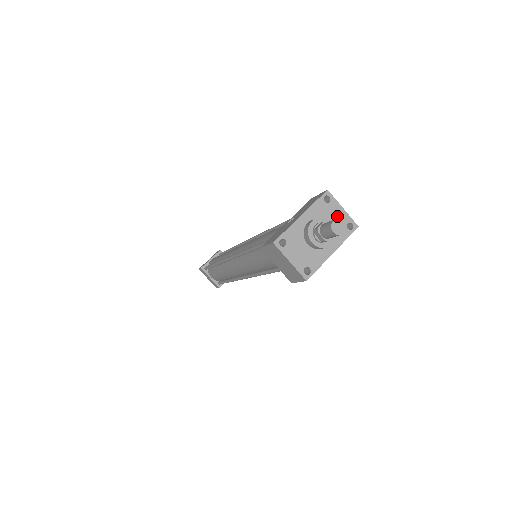
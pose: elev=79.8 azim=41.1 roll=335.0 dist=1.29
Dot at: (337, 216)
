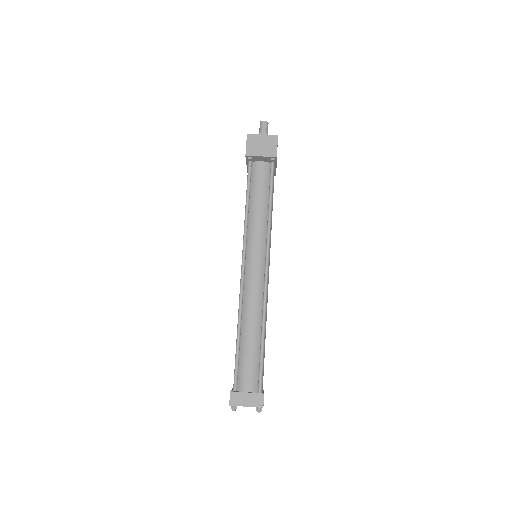
Dot at: occluded
